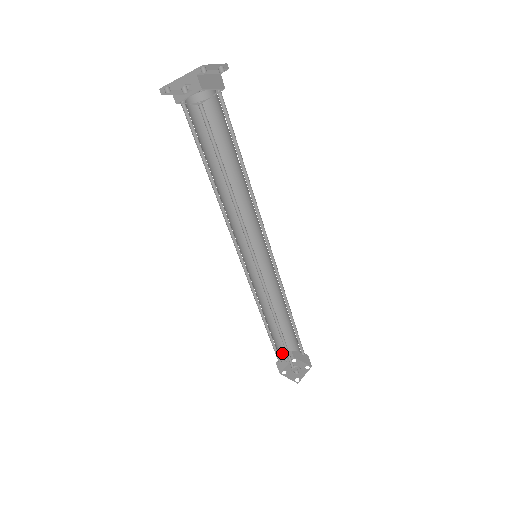
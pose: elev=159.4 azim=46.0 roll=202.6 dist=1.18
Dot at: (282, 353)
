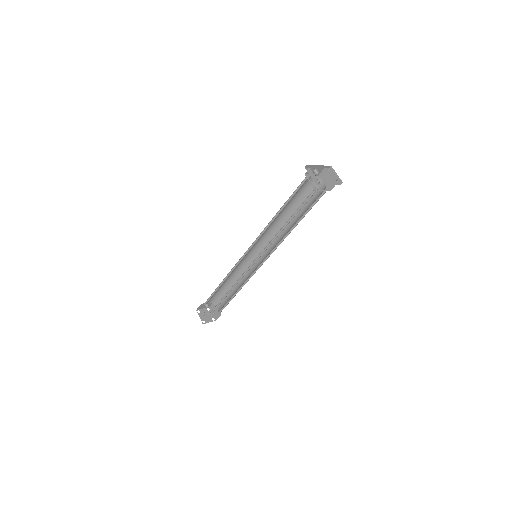
Dot at: (209, 302)
